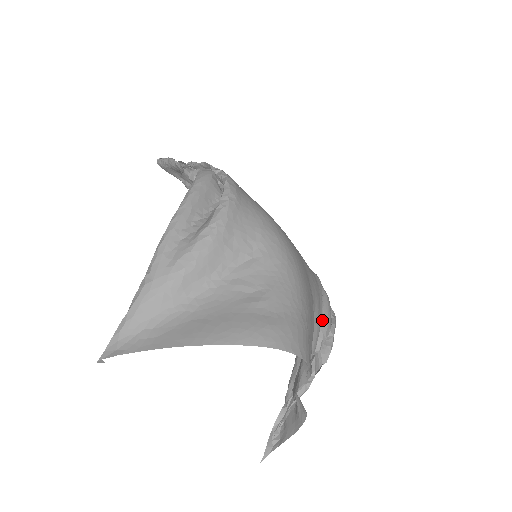
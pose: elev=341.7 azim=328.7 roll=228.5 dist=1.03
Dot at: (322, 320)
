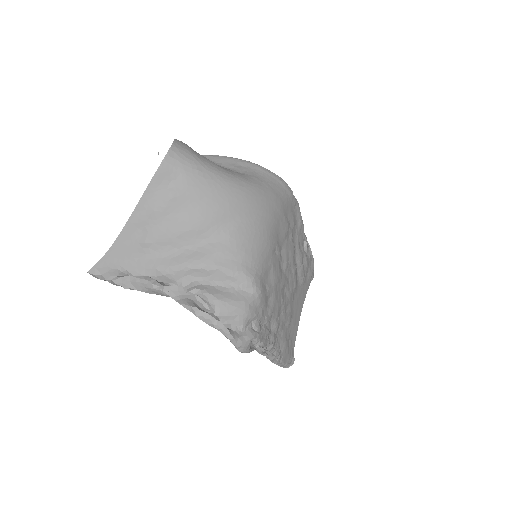
Dot at: (218, 290)
